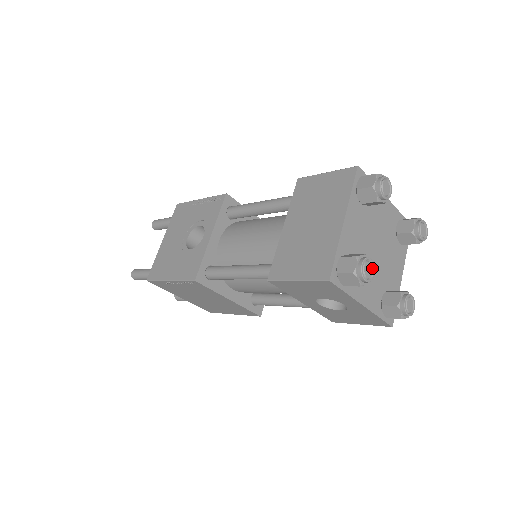
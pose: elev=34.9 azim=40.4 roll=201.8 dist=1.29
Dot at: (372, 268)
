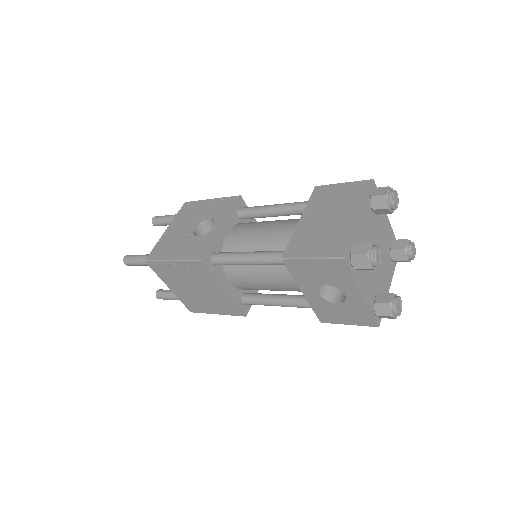
Dot at: (380, 257)
